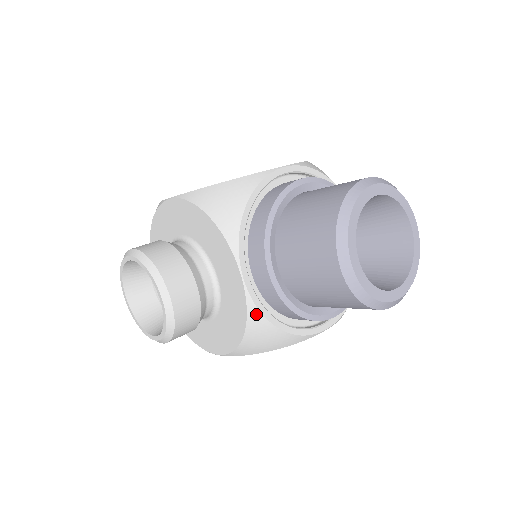
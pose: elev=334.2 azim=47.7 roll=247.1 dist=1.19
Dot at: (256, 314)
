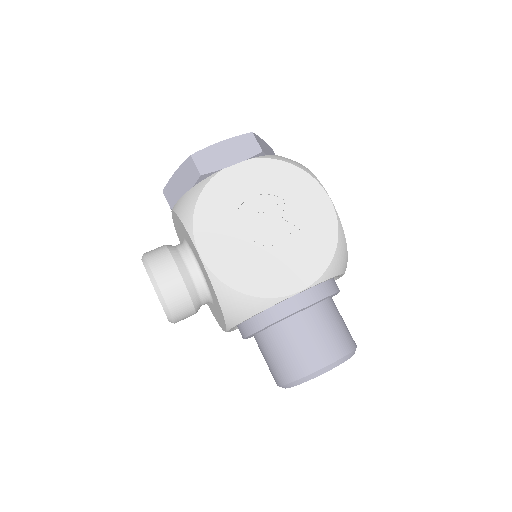
Dot at: occluded
